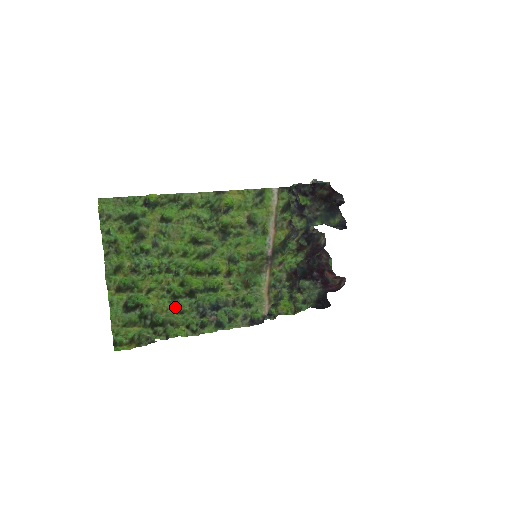
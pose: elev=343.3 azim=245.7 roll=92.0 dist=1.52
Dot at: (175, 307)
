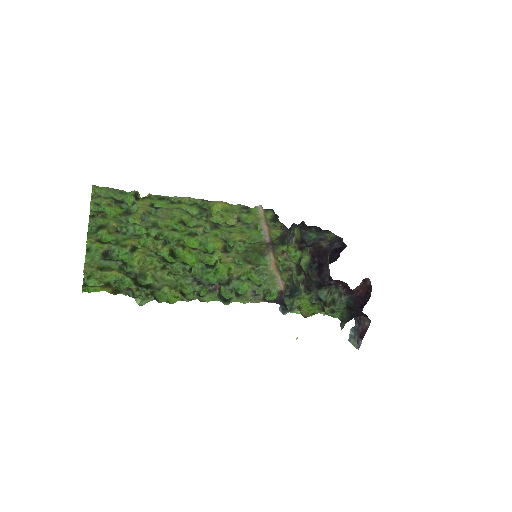
Dot at: (165, 266)
